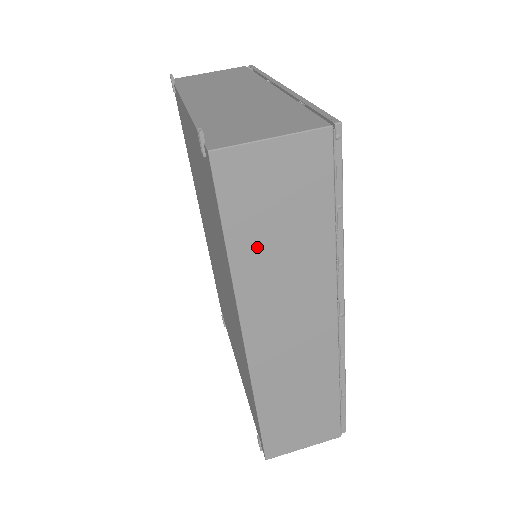
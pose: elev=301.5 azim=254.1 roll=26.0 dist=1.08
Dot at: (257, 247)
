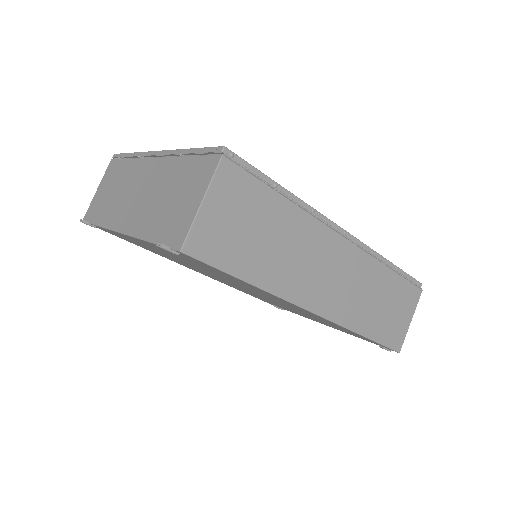
Dot at: (261, 261)
